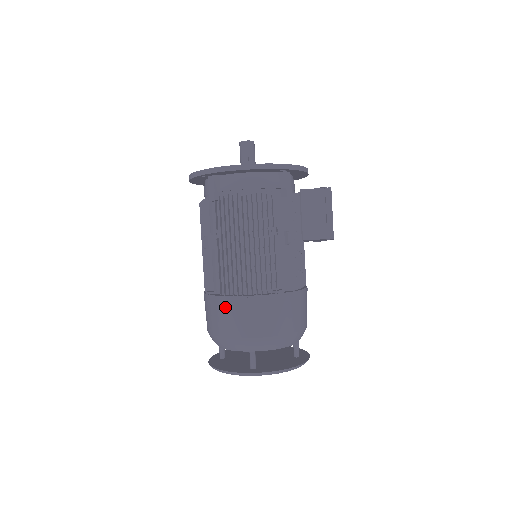
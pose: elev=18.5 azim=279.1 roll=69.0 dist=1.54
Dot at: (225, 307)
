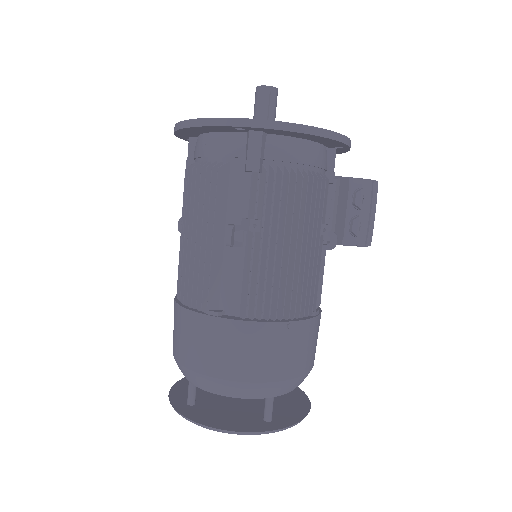
Dot at: (254, 338)
